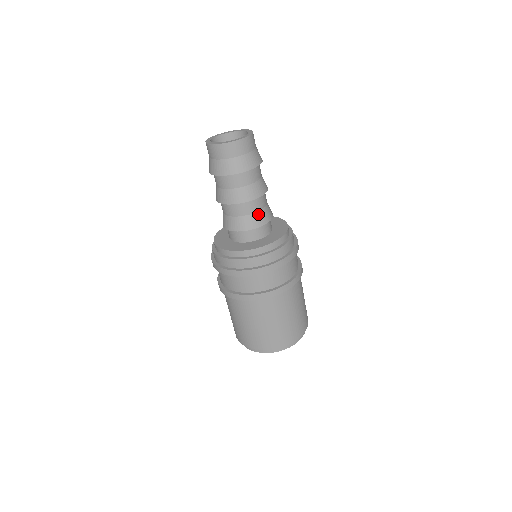
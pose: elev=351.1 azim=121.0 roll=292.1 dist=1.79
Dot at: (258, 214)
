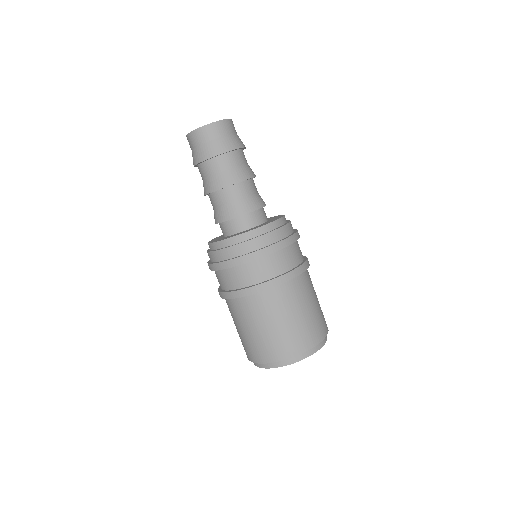
Dot at: (251, 198)
